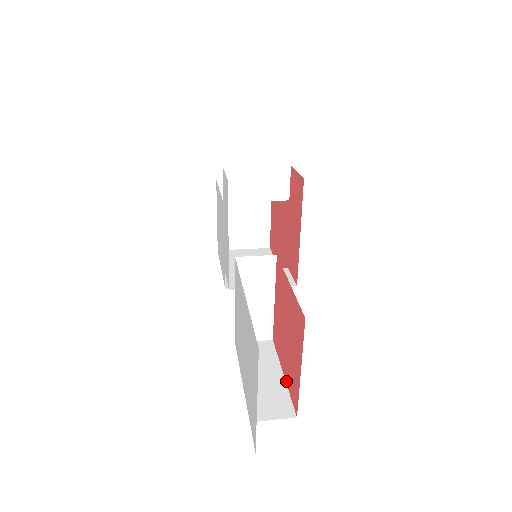
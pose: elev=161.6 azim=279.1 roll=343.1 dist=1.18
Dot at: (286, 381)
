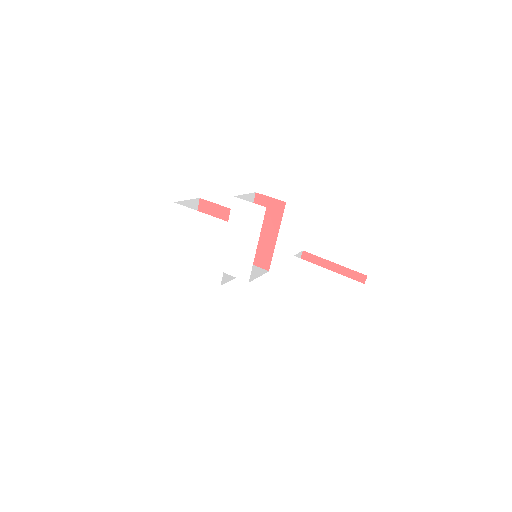
Dot at: occluded
